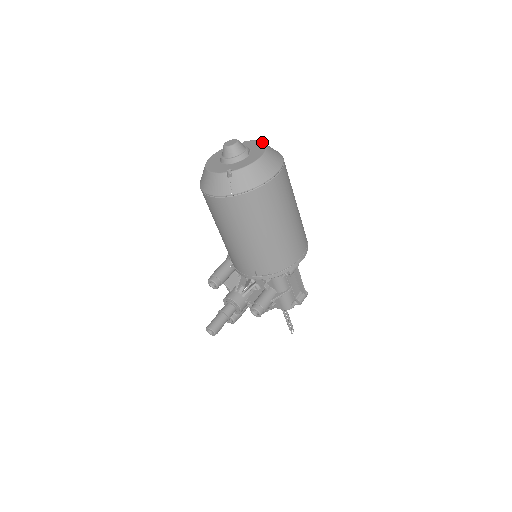
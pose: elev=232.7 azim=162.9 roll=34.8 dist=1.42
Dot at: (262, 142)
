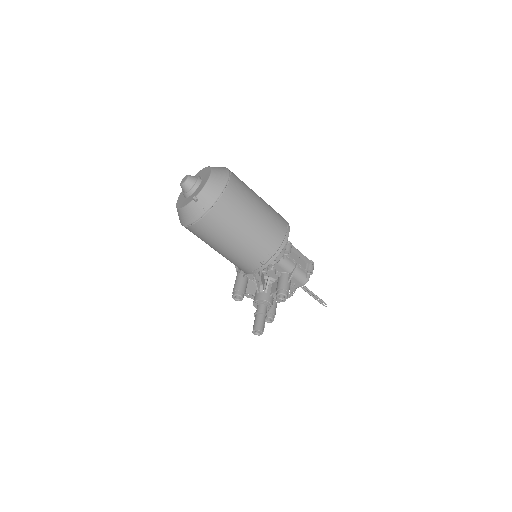
Dot at: (206, 167)
